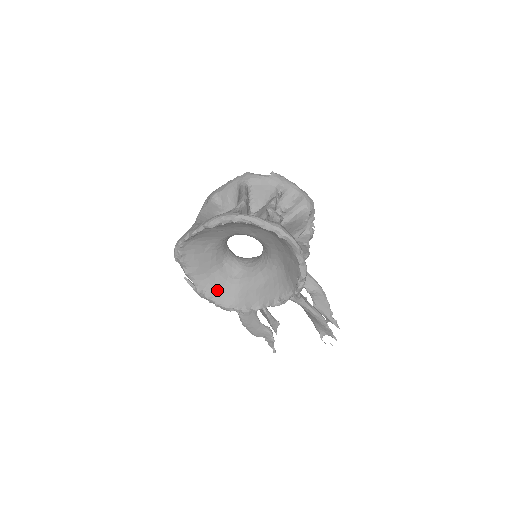
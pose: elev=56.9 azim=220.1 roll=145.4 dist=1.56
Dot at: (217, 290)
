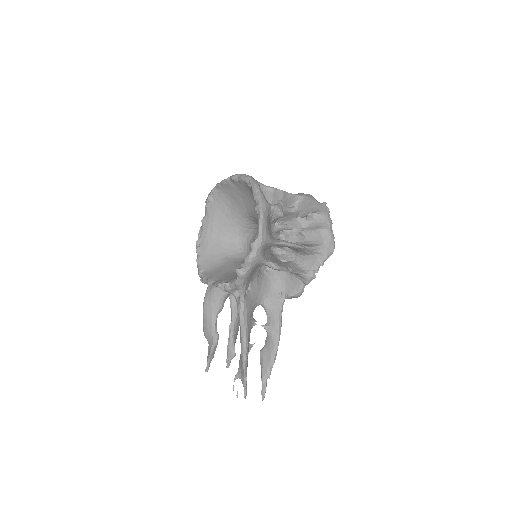
Dot at: (208, 253)
